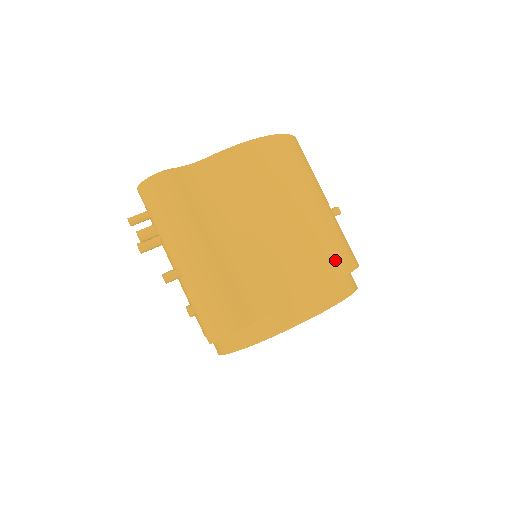
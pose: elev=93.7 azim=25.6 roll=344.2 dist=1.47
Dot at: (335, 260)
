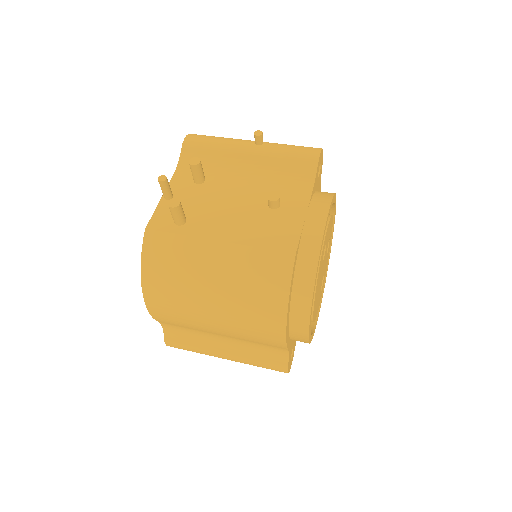
Dot at: occluded
